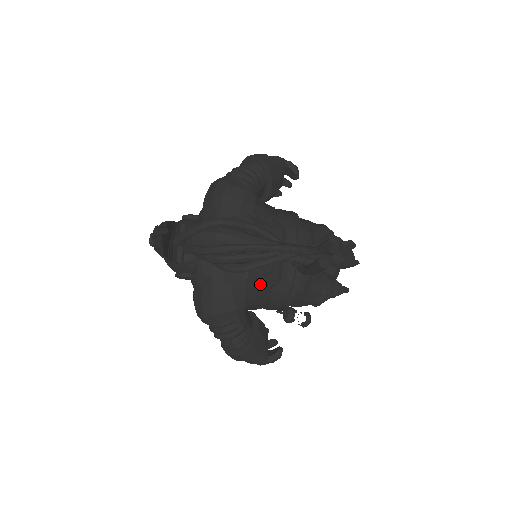
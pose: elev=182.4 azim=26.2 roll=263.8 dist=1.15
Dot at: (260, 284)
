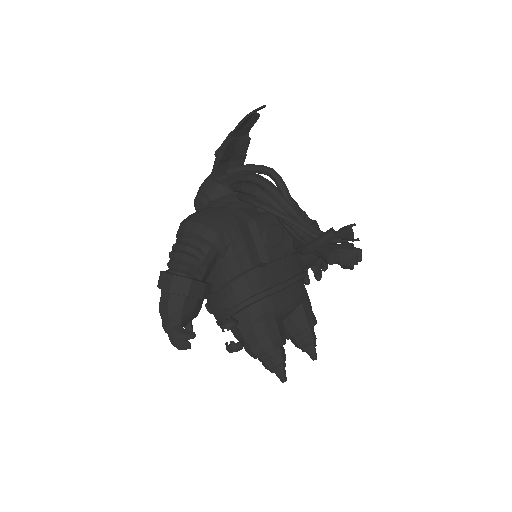
Dot at: (255, 241)
